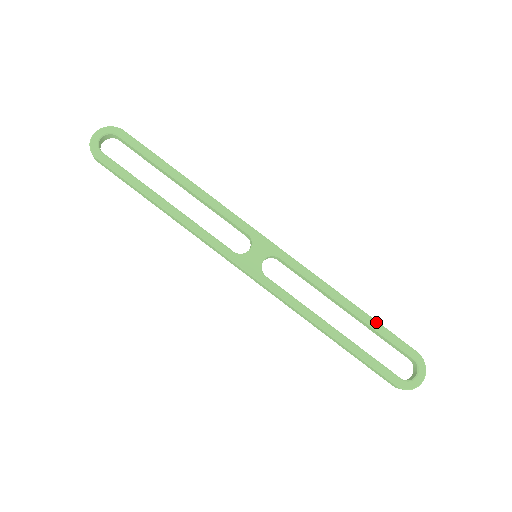
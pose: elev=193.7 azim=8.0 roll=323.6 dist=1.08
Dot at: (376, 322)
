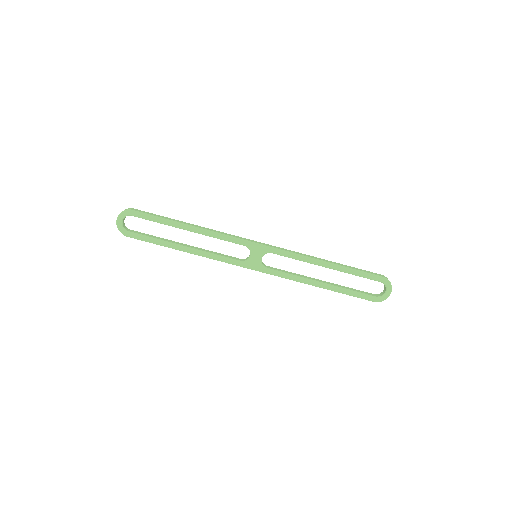
Dot at: (350, 269)
